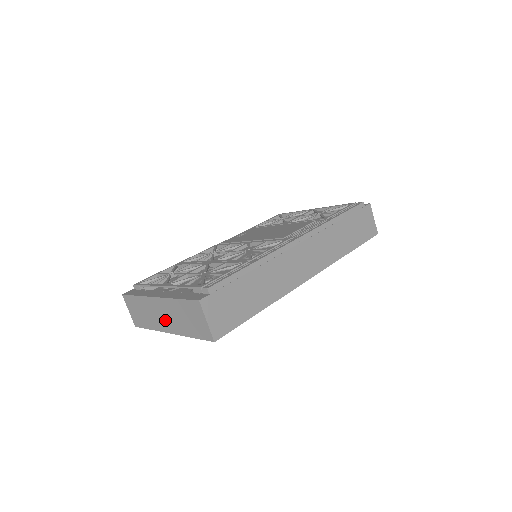
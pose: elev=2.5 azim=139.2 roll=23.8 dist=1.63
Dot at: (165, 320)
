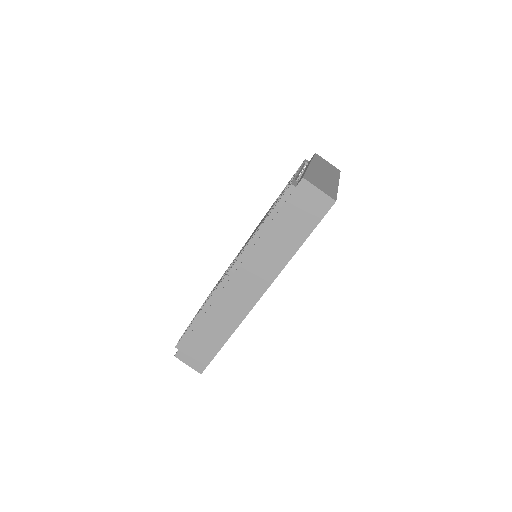
Dot at: occluded
